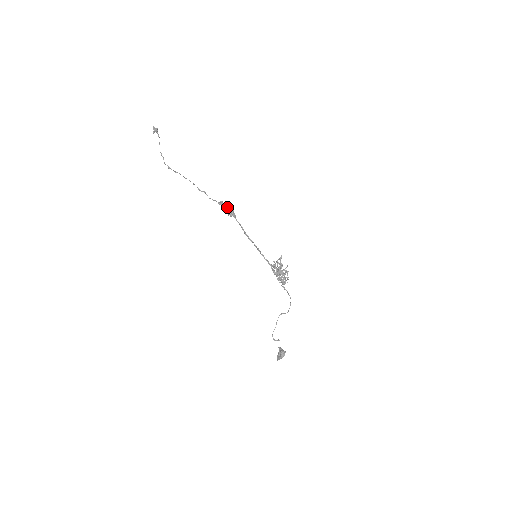
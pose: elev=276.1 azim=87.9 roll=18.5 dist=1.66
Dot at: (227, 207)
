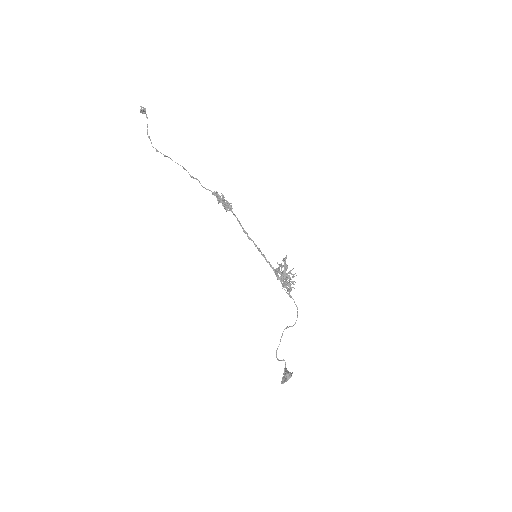
Dot at: (223, 197)
